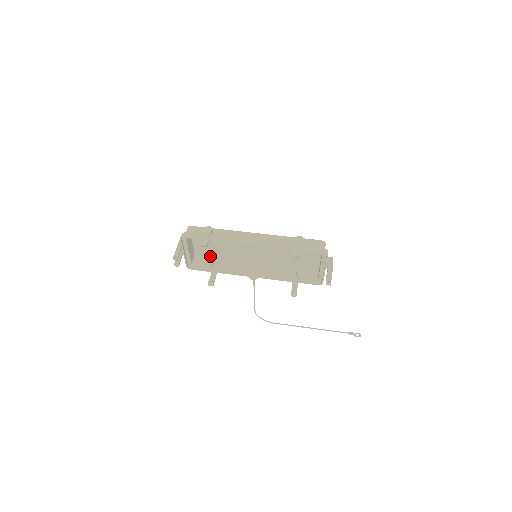
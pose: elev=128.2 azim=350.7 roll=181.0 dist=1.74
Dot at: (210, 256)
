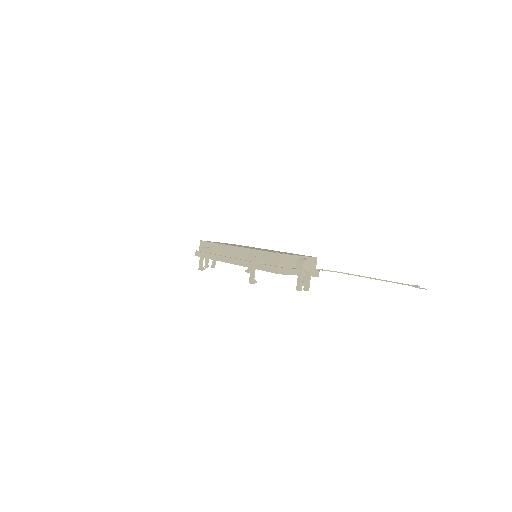
Dot at: occluded
